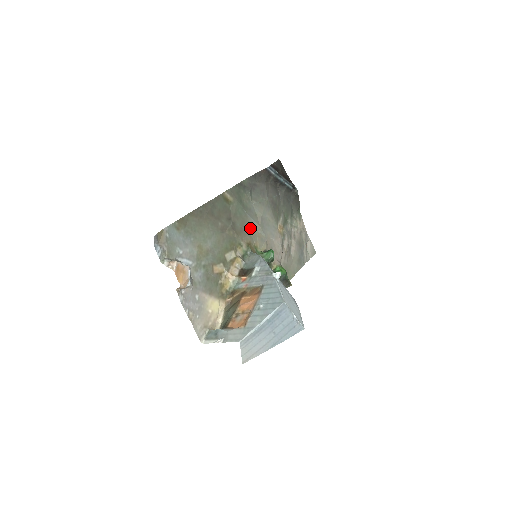
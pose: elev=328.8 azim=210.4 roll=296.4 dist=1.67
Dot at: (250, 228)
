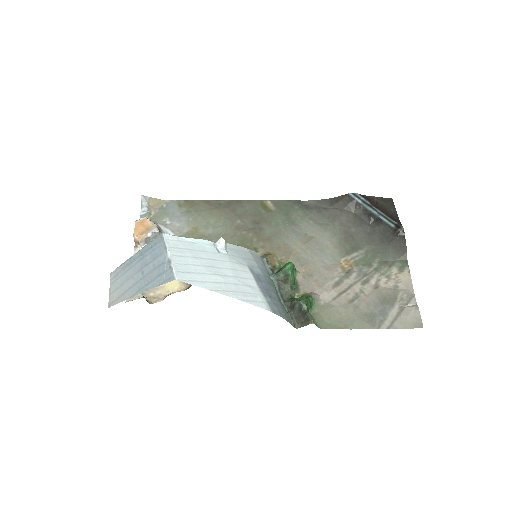
Dot at: (286, 243)
